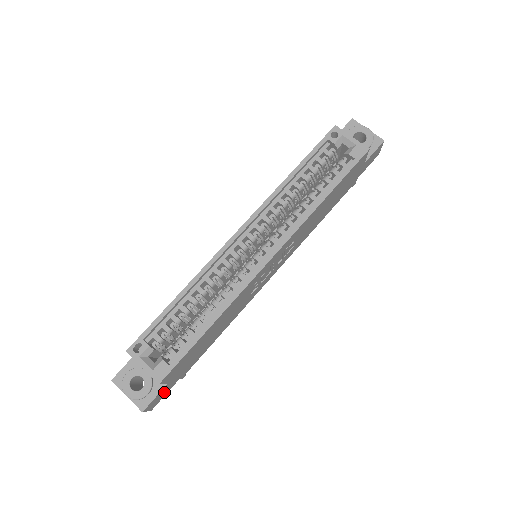
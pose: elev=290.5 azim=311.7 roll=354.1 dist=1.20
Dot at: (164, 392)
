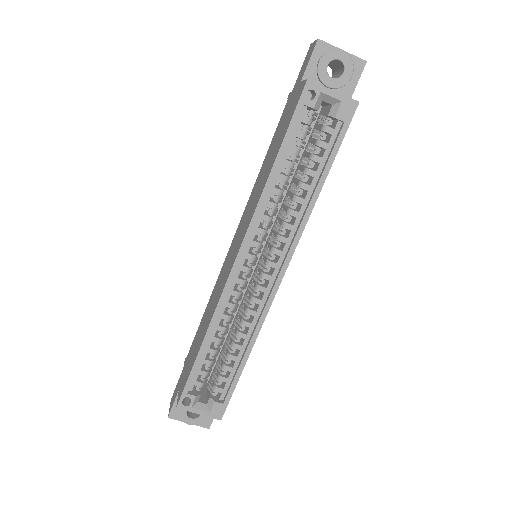
Dot at: occluded
